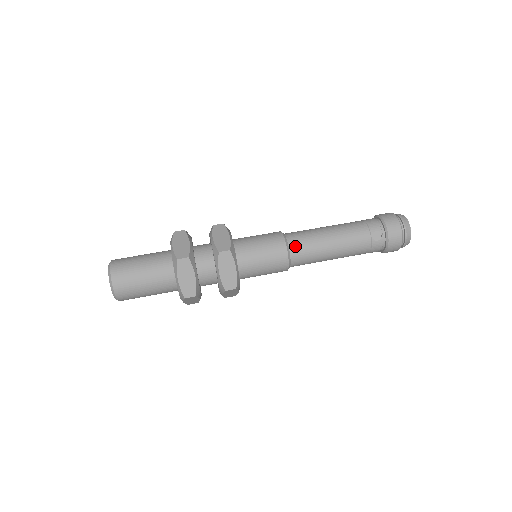
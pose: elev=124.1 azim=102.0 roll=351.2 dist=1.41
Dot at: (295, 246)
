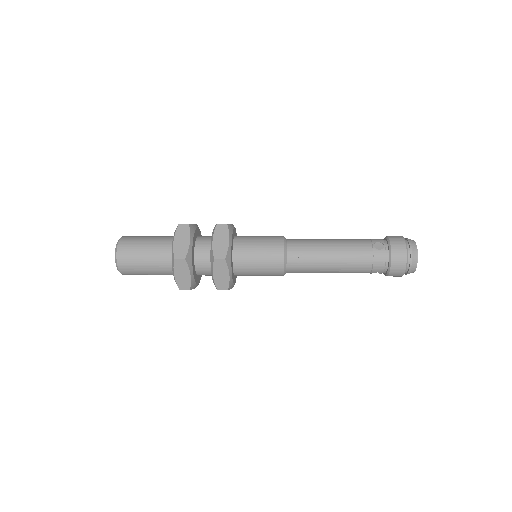
Dot at: (293, 243)
